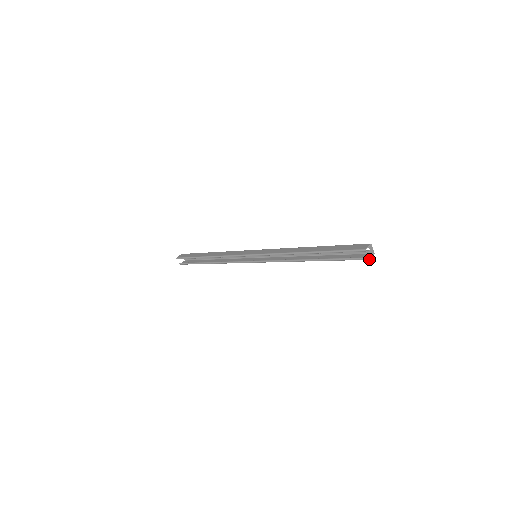
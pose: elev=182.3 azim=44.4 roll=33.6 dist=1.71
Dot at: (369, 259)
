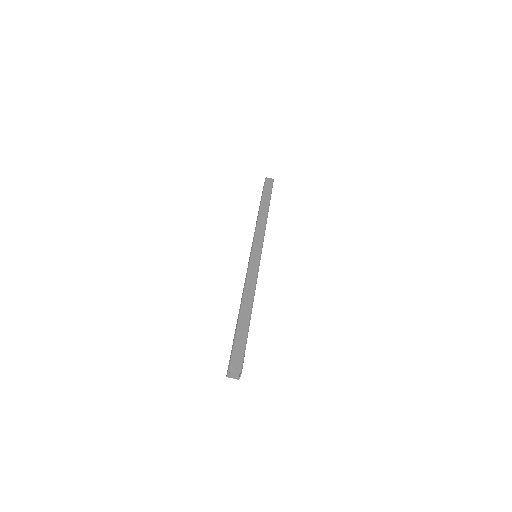
Dot at: (227, 376)
